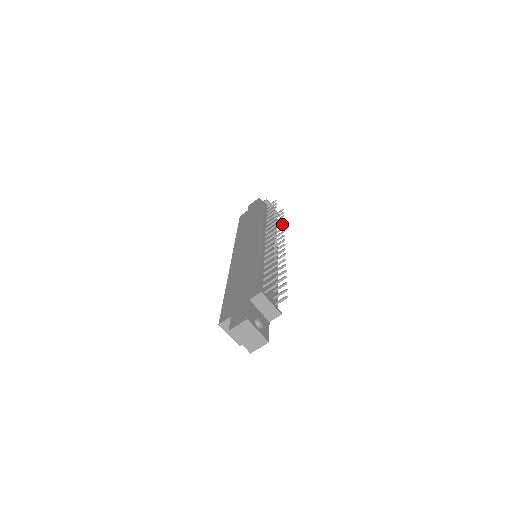
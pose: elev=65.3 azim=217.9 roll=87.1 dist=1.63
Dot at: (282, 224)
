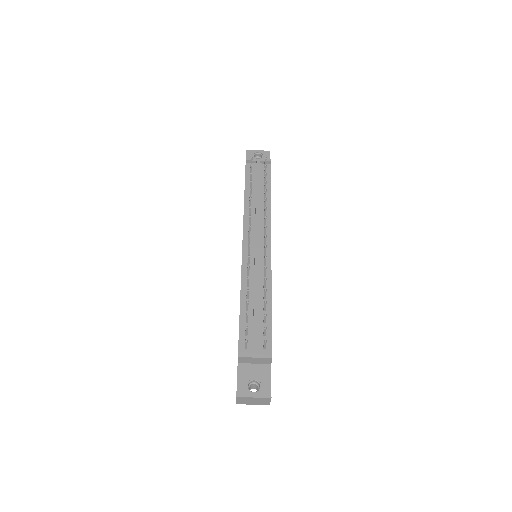
Dot at: (265, 192)
